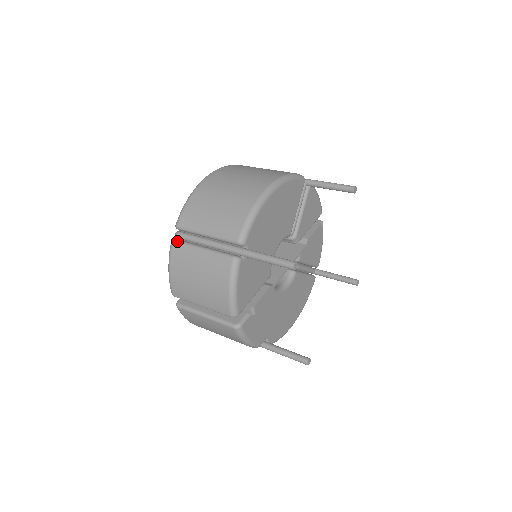
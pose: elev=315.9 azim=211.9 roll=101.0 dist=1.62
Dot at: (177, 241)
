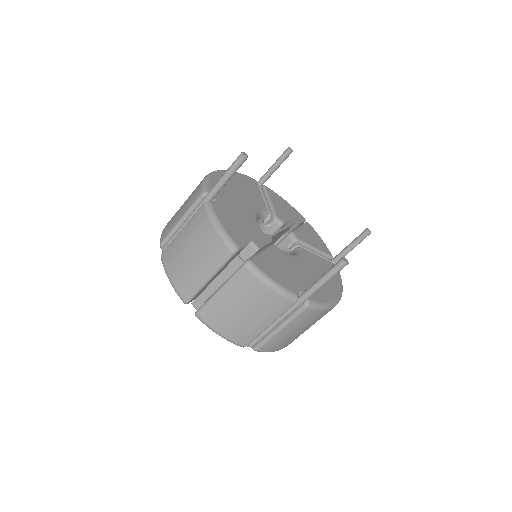
Dot at: (164, 250)
